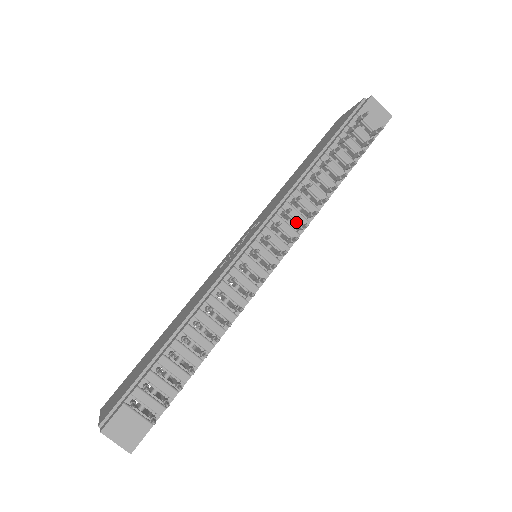
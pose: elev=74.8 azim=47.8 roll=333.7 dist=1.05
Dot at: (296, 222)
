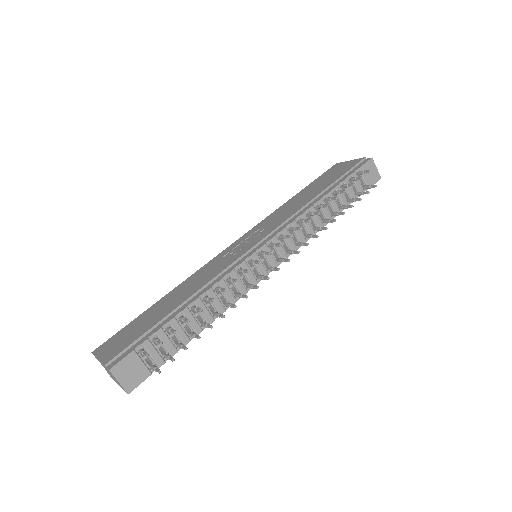
Dot at: (297, 238)
